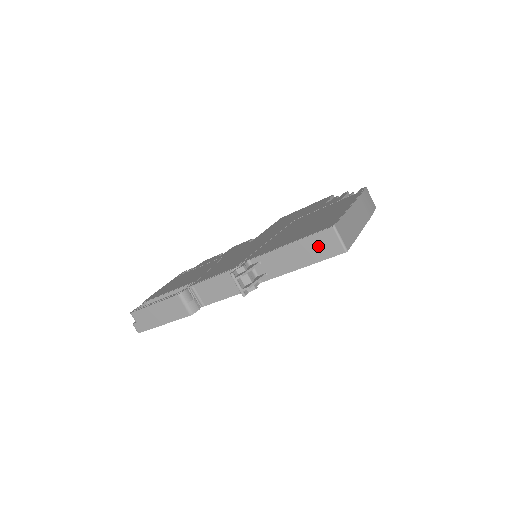
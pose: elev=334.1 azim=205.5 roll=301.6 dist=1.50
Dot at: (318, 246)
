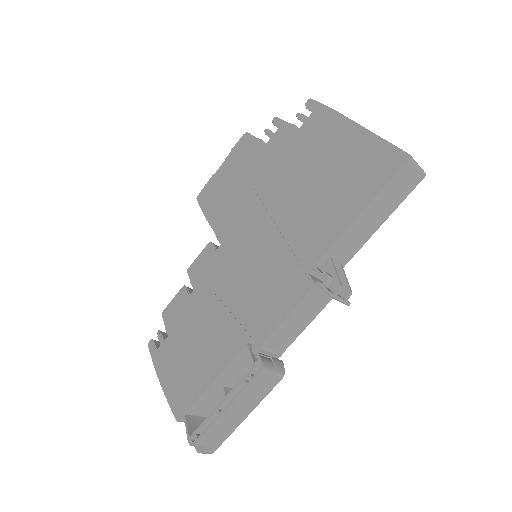
Dot at: (396, 190)
